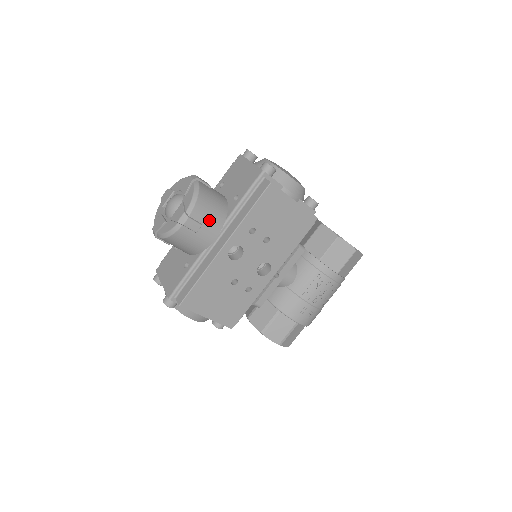
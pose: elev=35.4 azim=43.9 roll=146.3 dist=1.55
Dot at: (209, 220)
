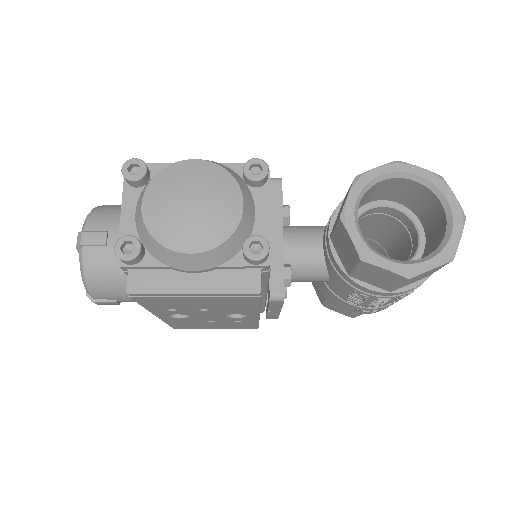
Dot at: (120, 295)
